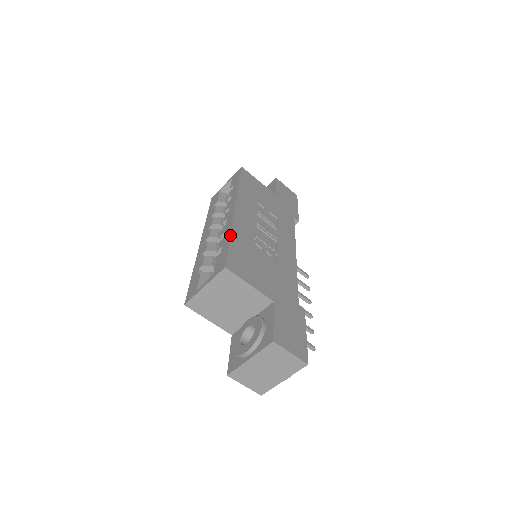
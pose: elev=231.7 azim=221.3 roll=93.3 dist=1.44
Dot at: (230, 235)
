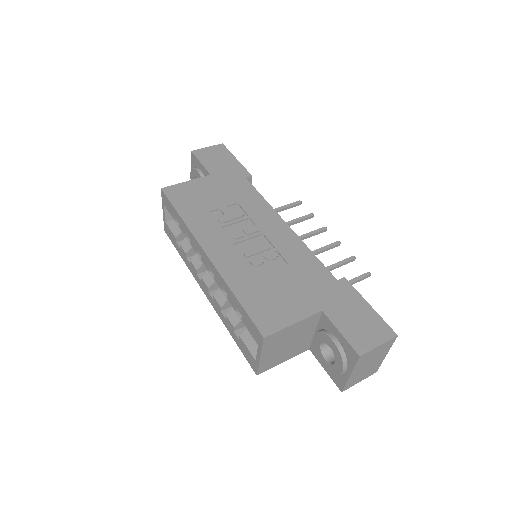
Dot at: (232, 293)
